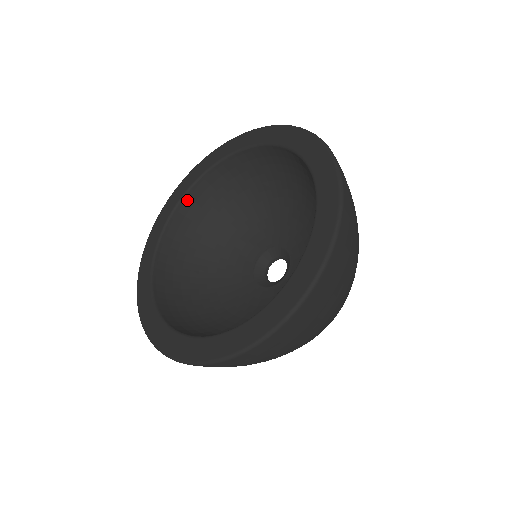
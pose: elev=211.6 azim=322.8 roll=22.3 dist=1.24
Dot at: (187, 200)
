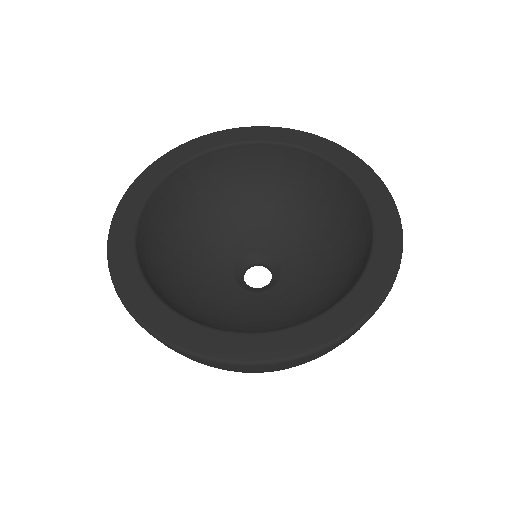
Dot at: (280, 149)
